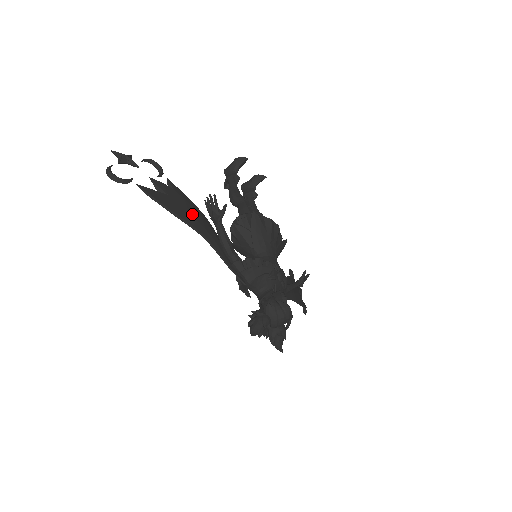
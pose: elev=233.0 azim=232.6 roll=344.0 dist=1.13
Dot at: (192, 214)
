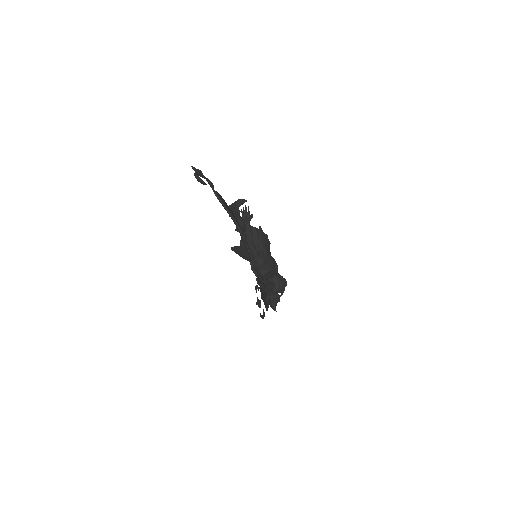
Dot at: (233, 215)
